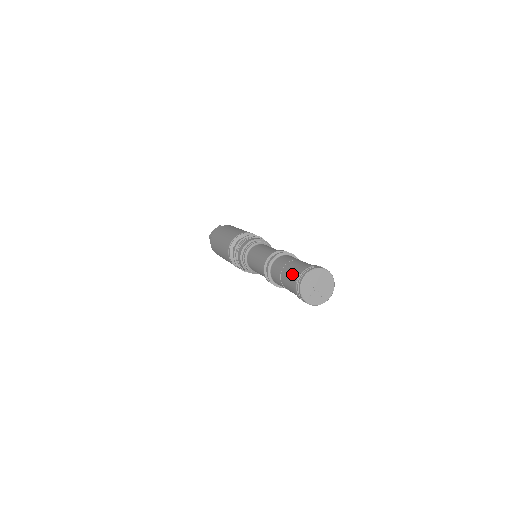
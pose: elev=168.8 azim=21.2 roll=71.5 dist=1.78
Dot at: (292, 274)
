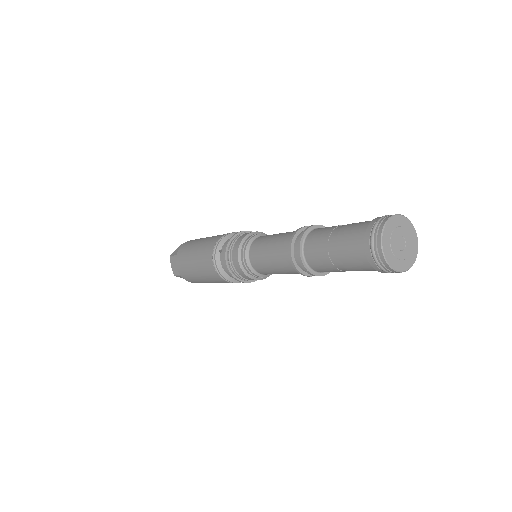
Dot at: (354, 234)
